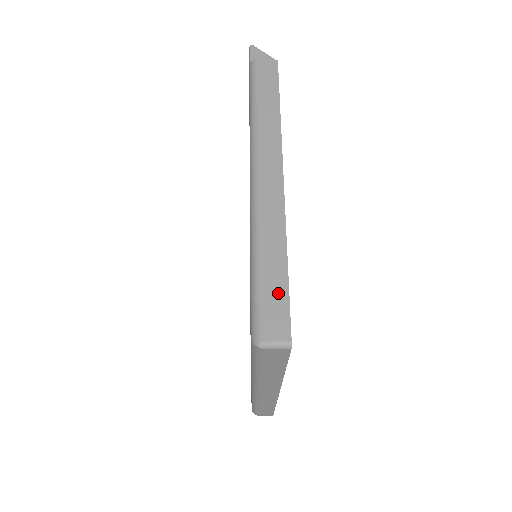
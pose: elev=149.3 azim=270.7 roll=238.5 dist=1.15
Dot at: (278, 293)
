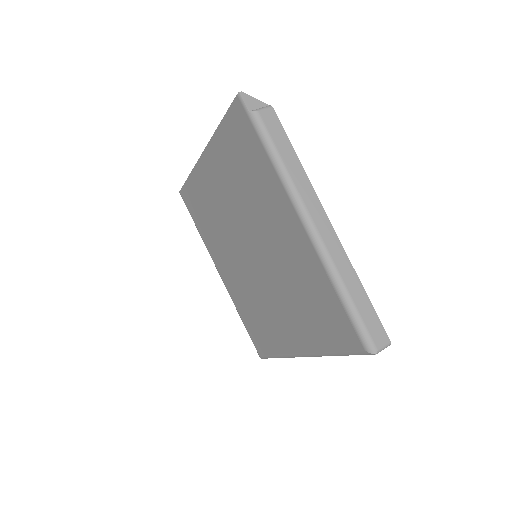
Dot at: (370, 315)
